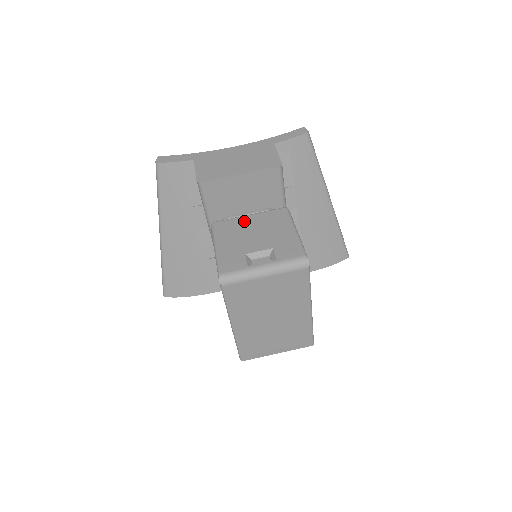
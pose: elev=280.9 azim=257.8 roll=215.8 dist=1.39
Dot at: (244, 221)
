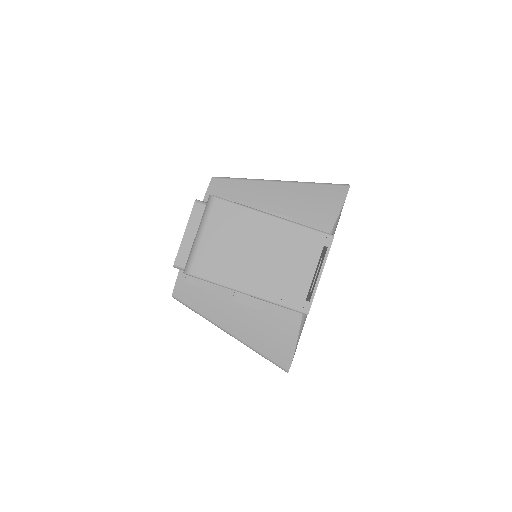
Dot at: occluded
